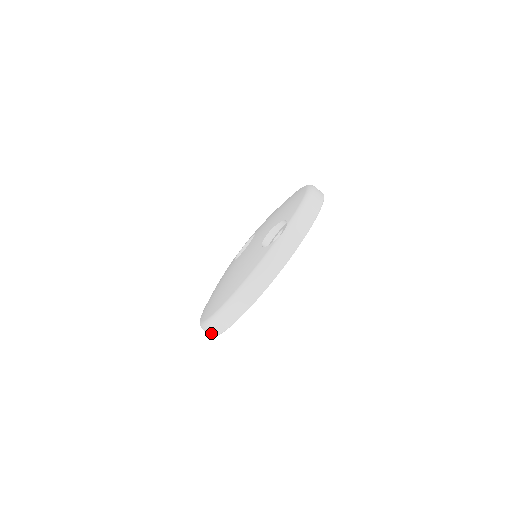
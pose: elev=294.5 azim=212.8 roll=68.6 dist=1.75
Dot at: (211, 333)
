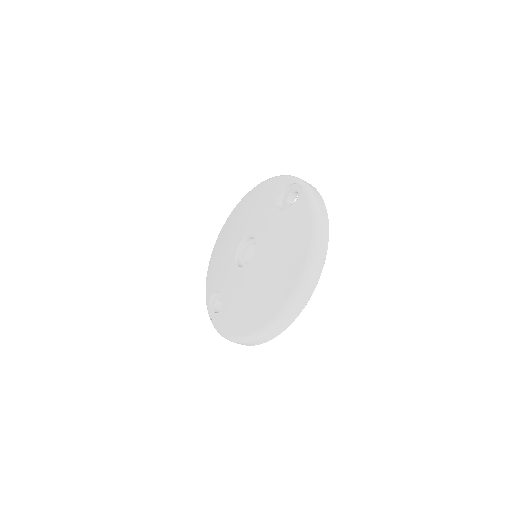
Dot at: (298, 309)
